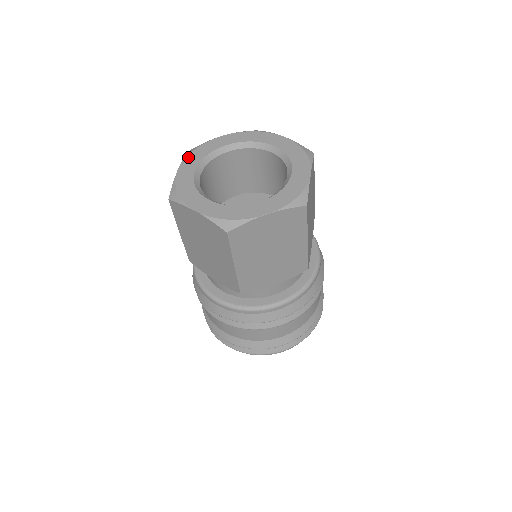
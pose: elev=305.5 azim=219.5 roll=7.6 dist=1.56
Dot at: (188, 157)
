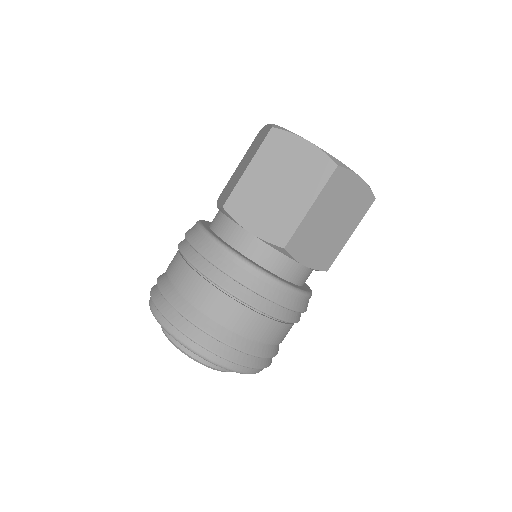
Dot at: occluded
